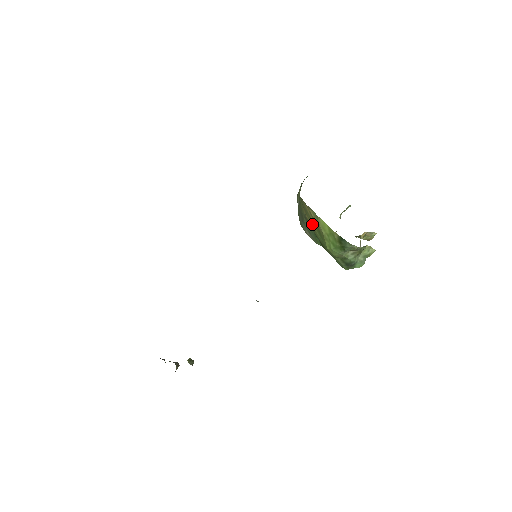
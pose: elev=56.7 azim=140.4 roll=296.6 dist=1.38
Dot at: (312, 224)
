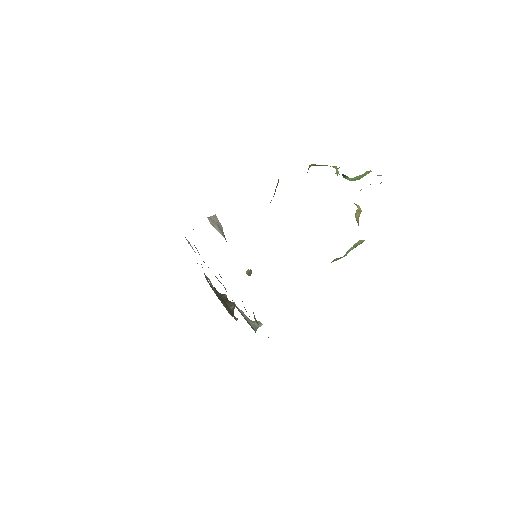
Dot at: occluded
